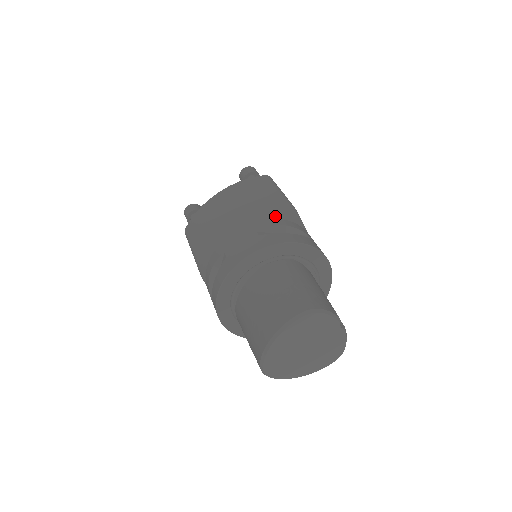
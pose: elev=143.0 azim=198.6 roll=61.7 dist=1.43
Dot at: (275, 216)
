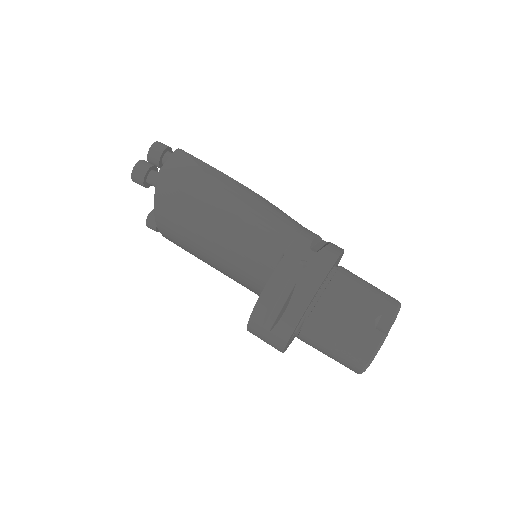
Dot at: (234, 244)
